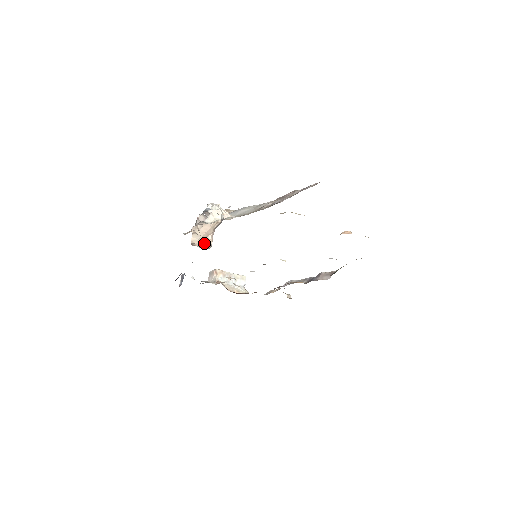
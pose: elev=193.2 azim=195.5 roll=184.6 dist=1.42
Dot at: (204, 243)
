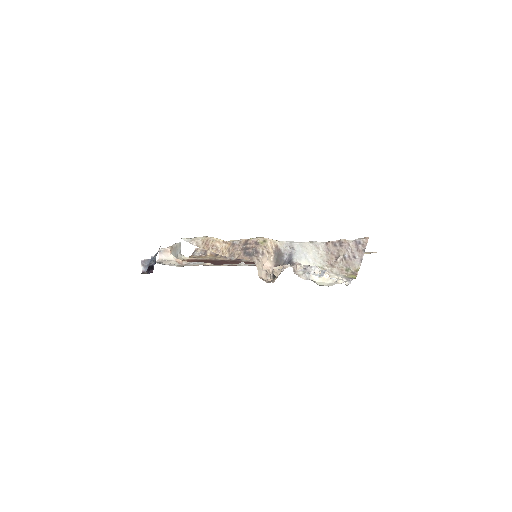
Dot at: (269, 276)
